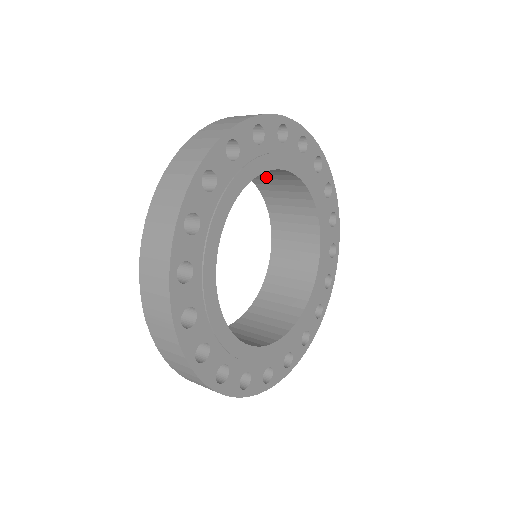
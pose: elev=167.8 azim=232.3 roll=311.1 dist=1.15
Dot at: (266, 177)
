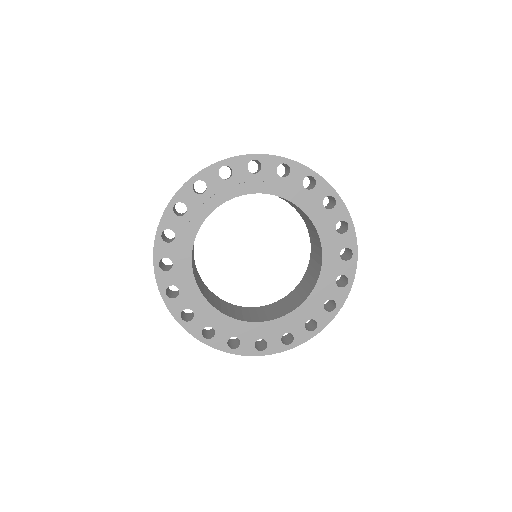
Dot at: occluded
